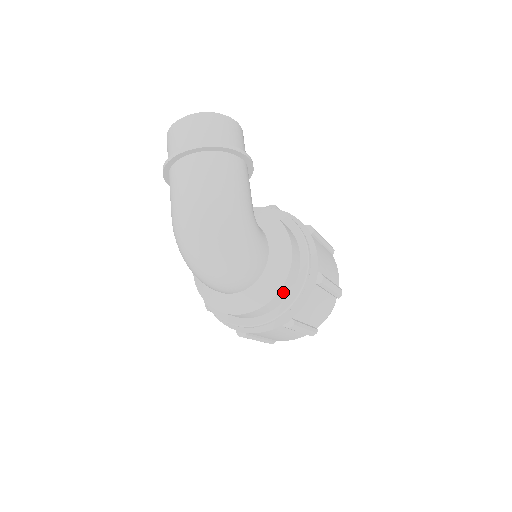
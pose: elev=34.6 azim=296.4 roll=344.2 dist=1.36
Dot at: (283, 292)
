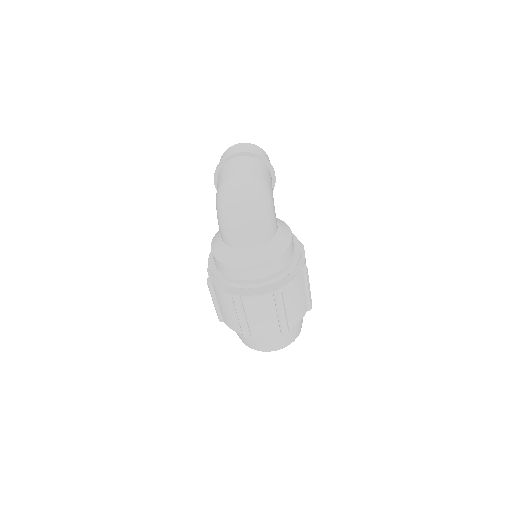
Dot at: (281, 260)
